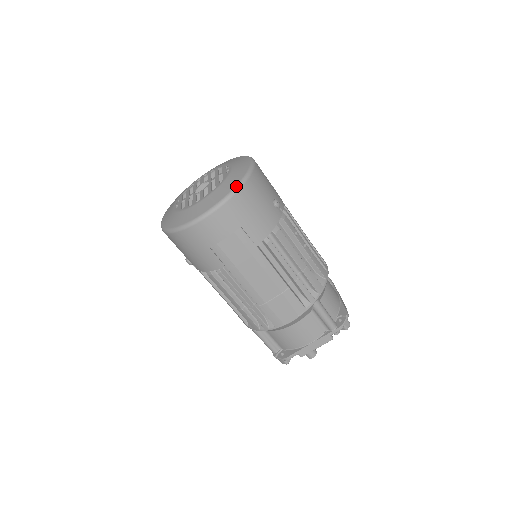
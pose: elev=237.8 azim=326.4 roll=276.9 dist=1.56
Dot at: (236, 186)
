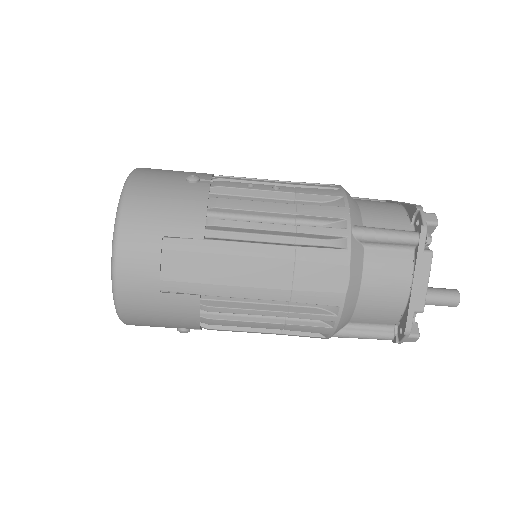
Dot at: (118, 204)
